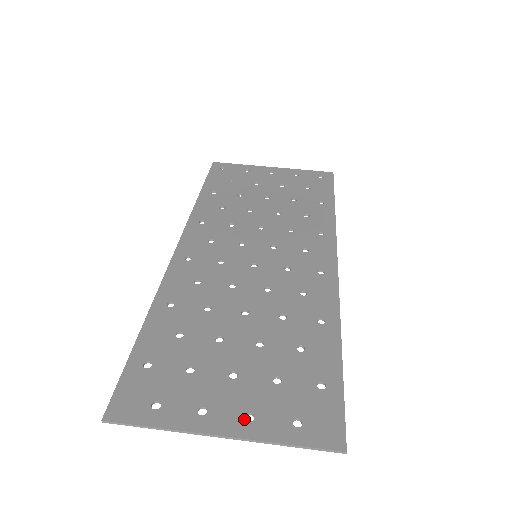
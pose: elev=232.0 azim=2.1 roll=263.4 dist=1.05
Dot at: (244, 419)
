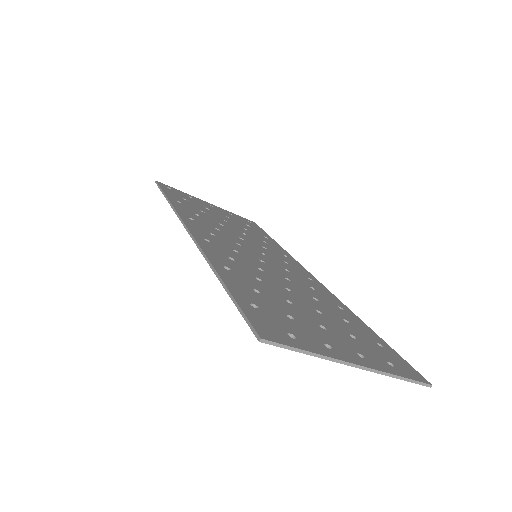
Dot at: (360, 356)
